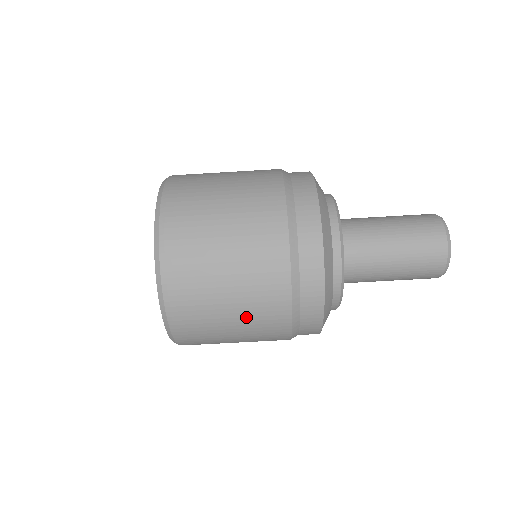
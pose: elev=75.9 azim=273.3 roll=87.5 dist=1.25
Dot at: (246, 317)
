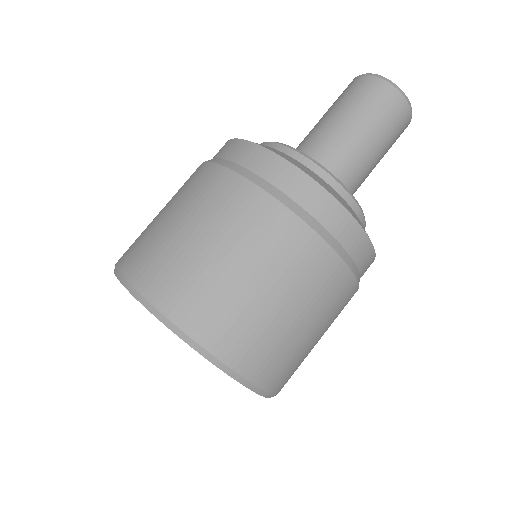
Dot at: (232, 238)
